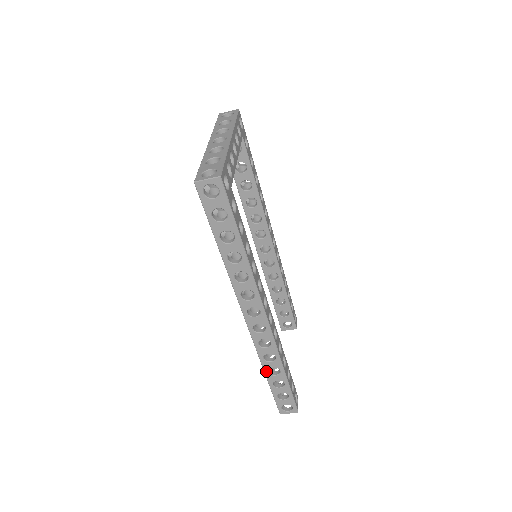
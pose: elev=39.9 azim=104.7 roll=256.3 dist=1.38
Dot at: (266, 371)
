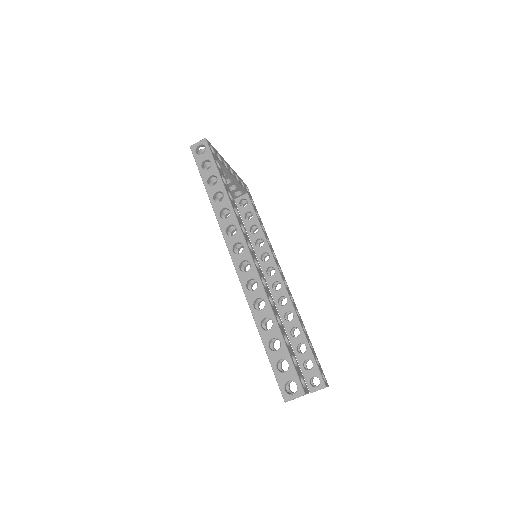
Dot at: (258, 325)
